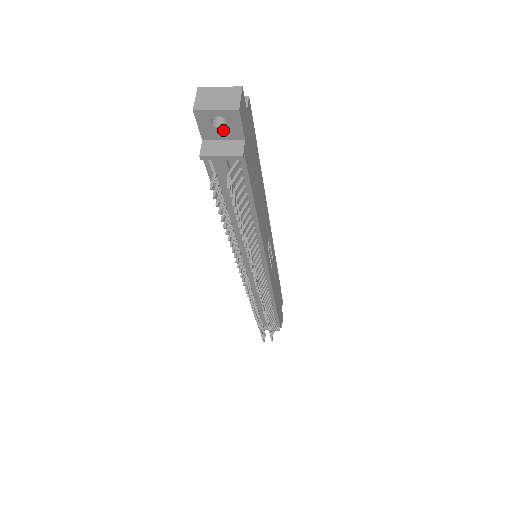
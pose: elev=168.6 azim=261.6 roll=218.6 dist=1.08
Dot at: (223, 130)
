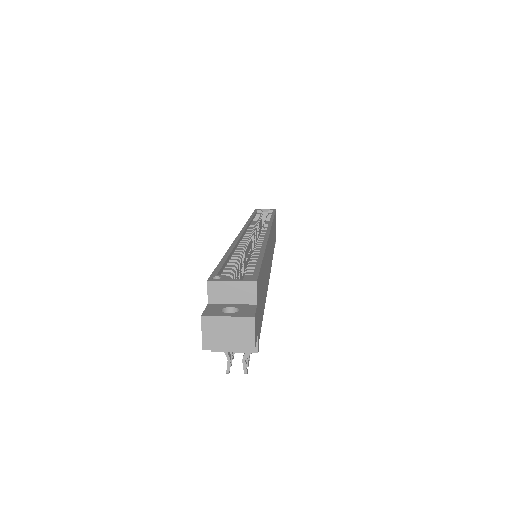
Dot at: occluded
